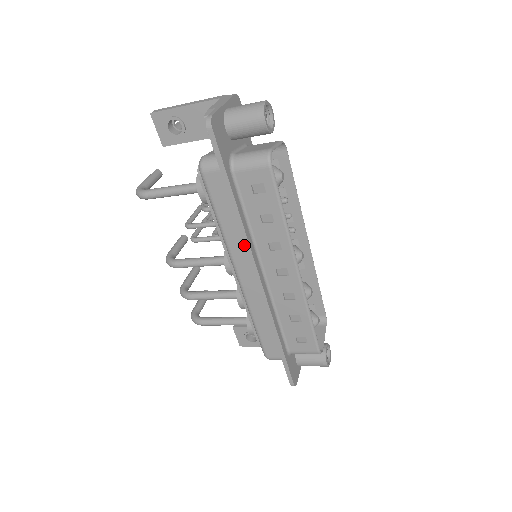
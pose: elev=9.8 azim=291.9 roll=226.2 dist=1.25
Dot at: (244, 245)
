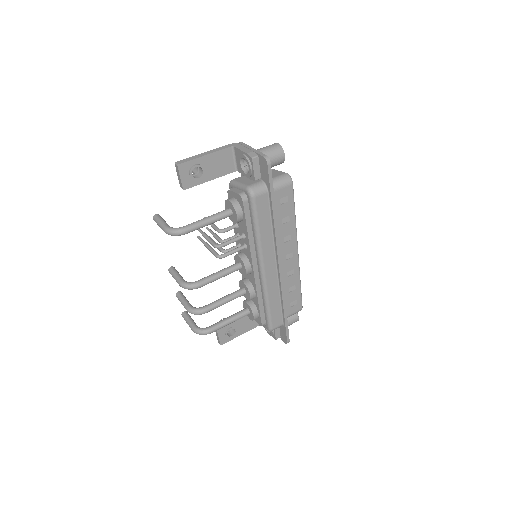
Dot at: (272, 244)
